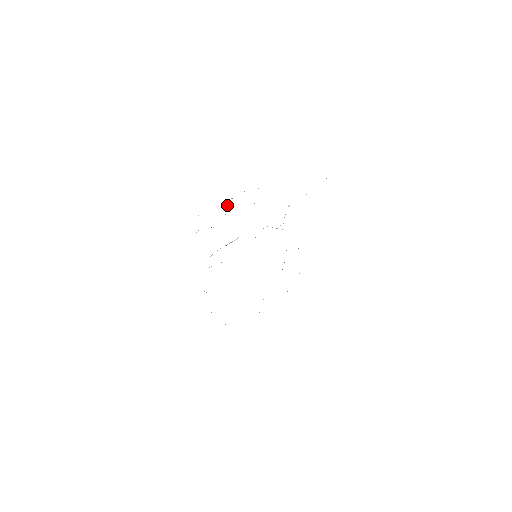
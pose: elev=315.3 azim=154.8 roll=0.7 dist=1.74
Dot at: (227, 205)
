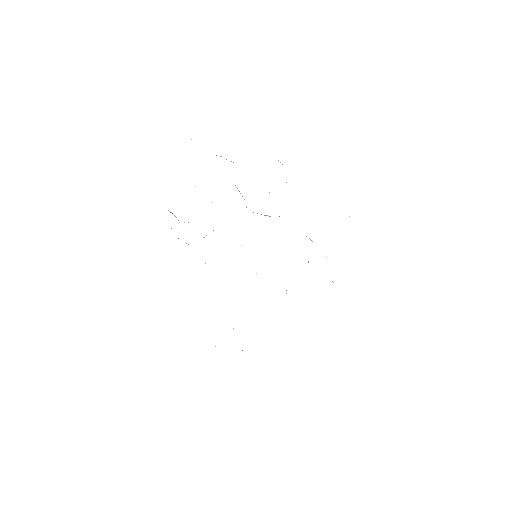
Dot at: occluded
